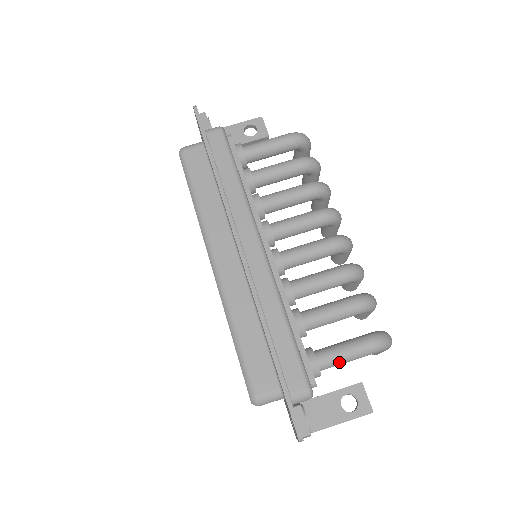
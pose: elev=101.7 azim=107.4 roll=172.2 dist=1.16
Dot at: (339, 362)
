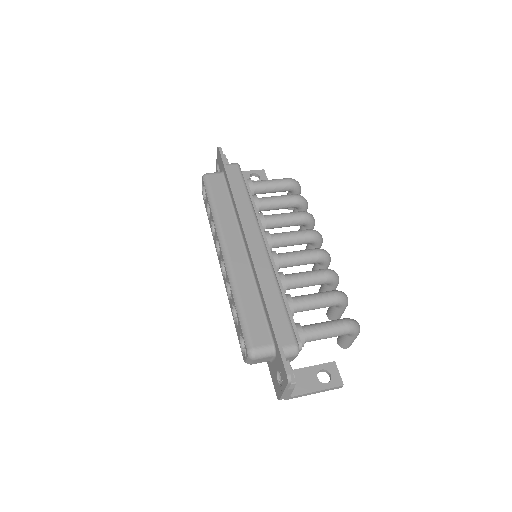
Dot at: (319, 335)
